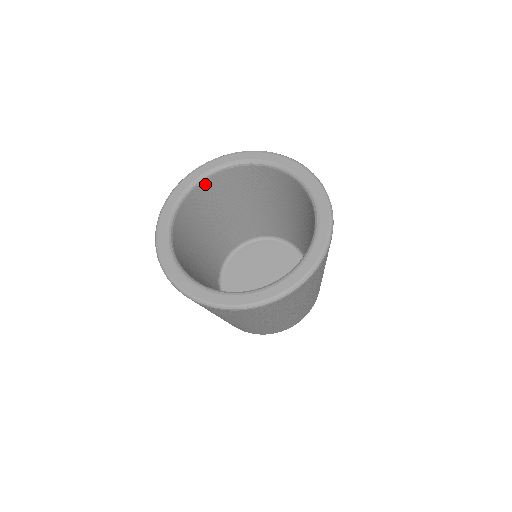
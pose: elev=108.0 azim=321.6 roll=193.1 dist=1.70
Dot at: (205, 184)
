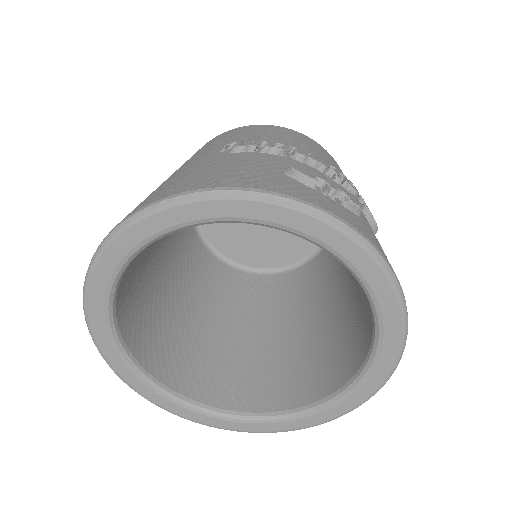
Dot at: occluded
